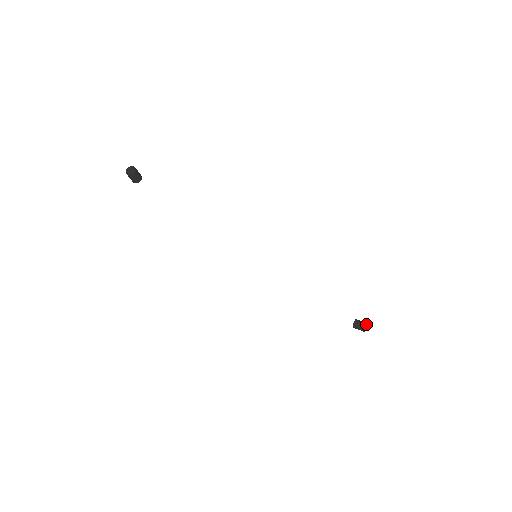
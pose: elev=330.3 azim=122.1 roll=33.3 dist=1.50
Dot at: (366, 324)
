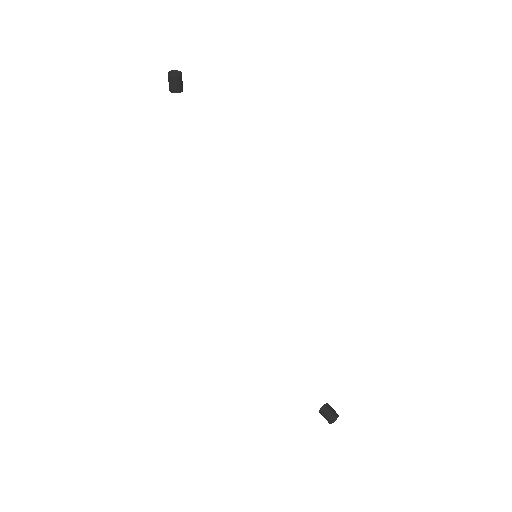
Dot at: (337, 416)
